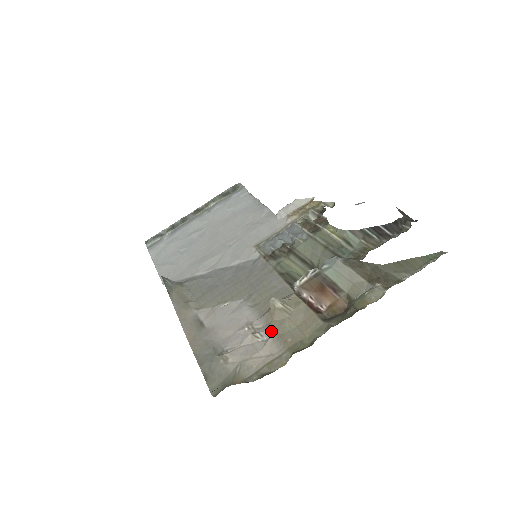
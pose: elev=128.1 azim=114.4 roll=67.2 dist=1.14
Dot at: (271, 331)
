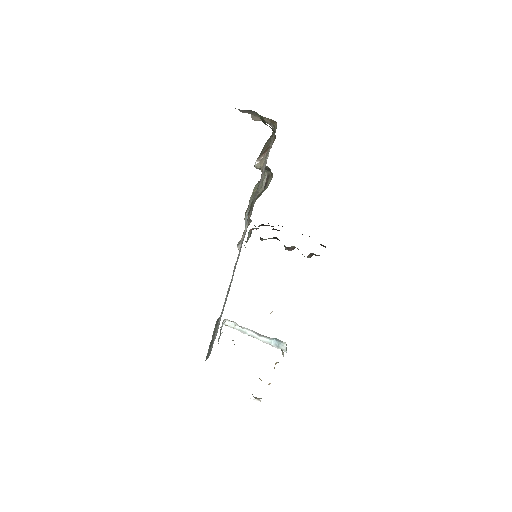
Dot at: occluded
